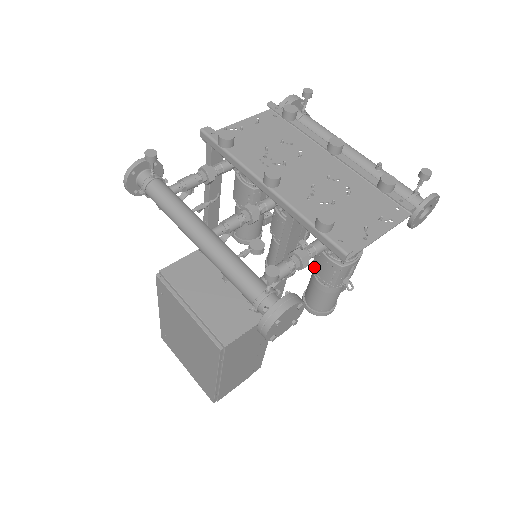
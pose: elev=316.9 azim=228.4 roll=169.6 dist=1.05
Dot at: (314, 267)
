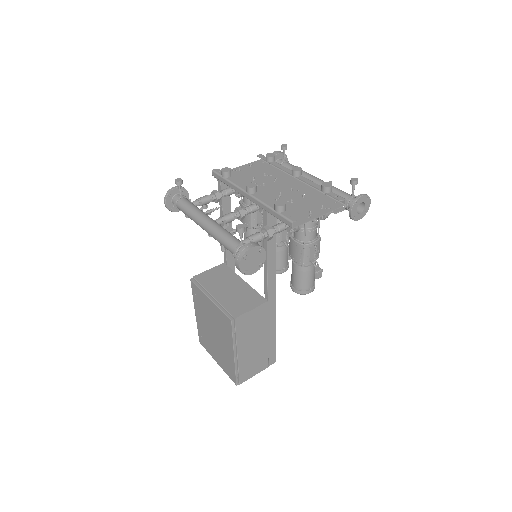
Dot at: (290, 253)
